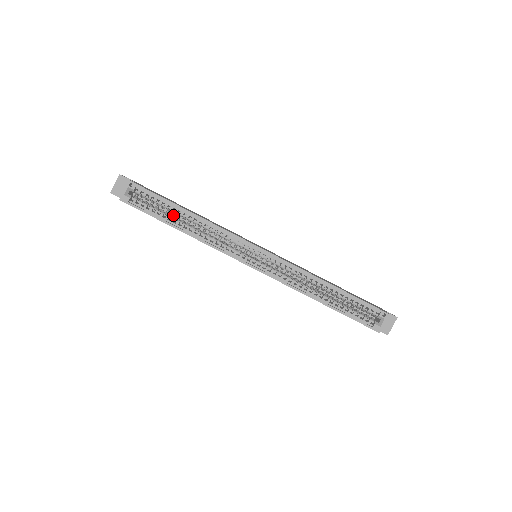
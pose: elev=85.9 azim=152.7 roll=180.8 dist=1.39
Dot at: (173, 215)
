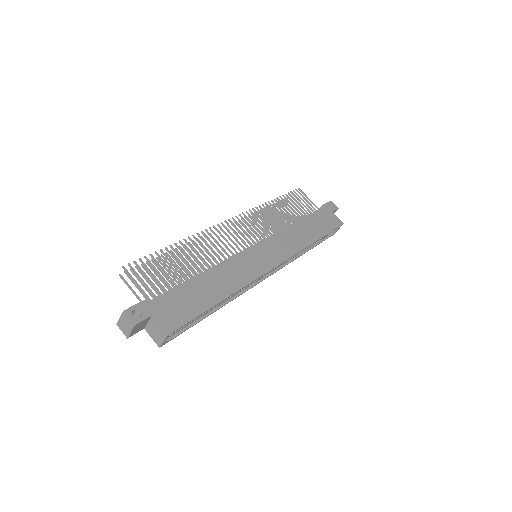
Dot at: occluded
